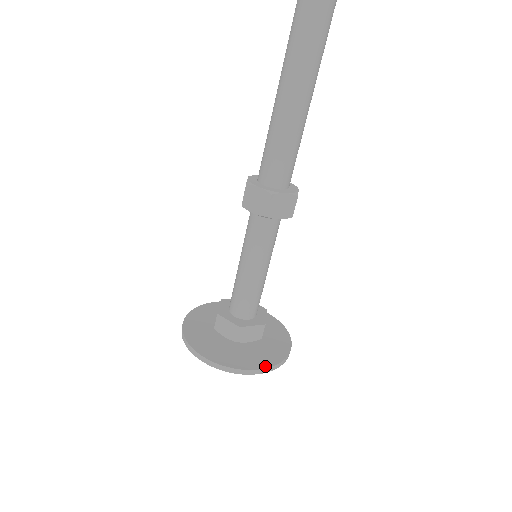
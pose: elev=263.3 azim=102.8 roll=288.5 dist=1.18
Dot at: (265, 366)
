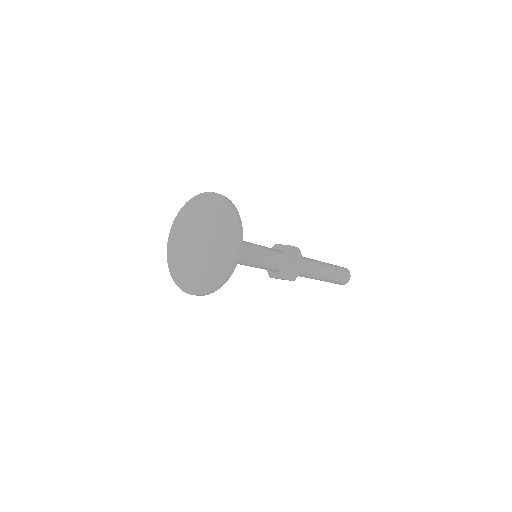
Dot at: (240, 224)
